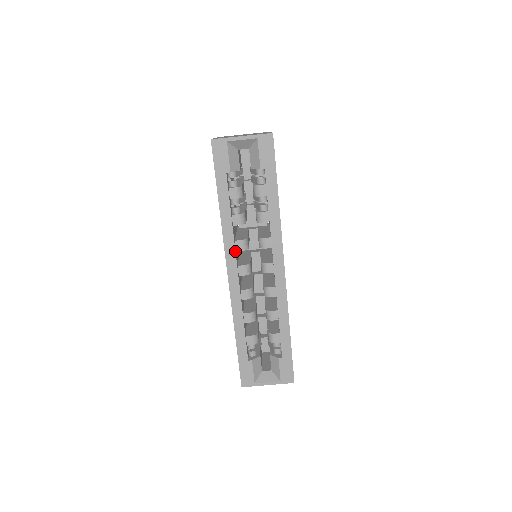
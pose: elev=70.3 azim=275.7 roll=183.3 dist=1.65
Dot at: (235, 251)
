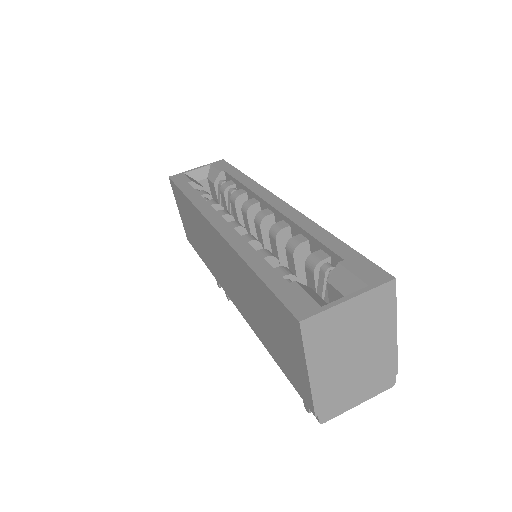
Dot at: (215, 211)
